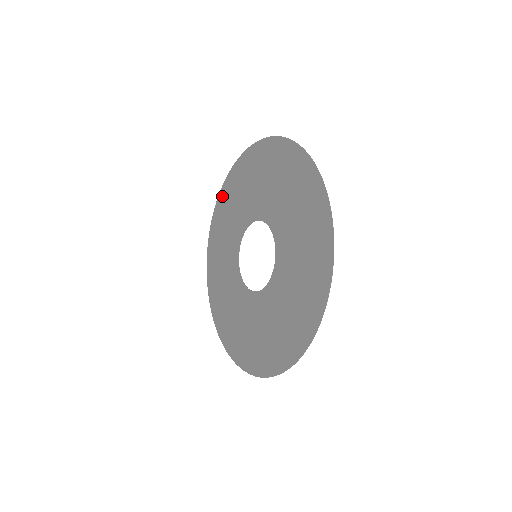
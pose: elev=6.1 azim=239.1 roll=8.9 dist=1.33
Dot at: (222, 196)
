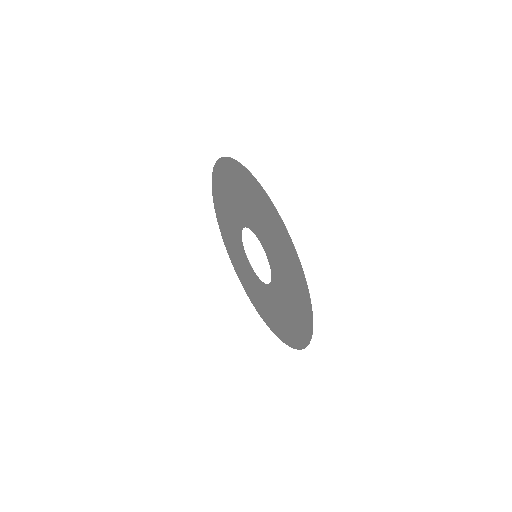
Dot at: (243, 173)
